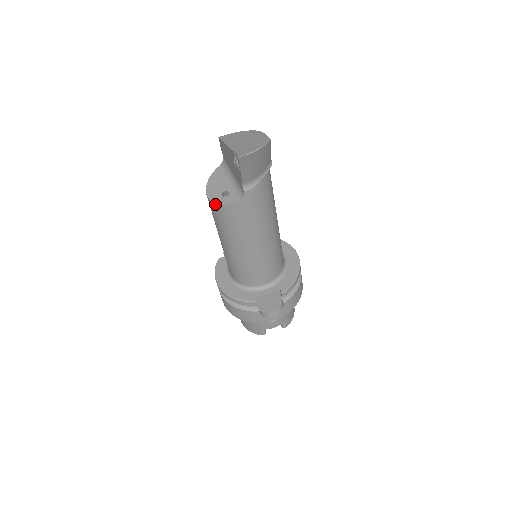
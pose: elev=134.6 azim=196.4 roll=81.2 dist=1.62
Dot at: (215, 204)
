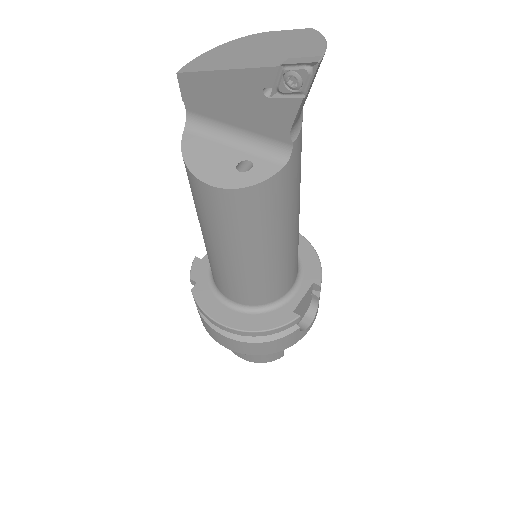
Dot at: (237, 190)
